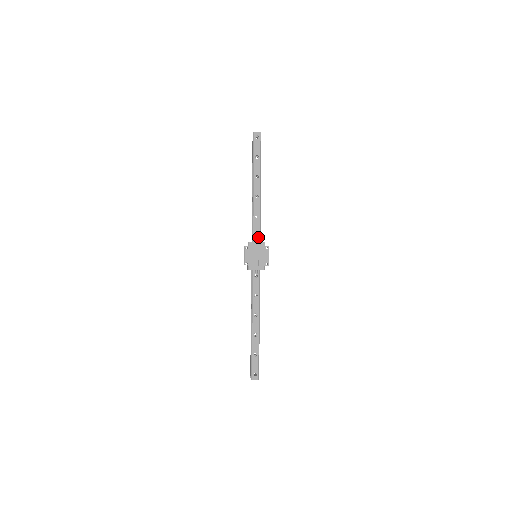
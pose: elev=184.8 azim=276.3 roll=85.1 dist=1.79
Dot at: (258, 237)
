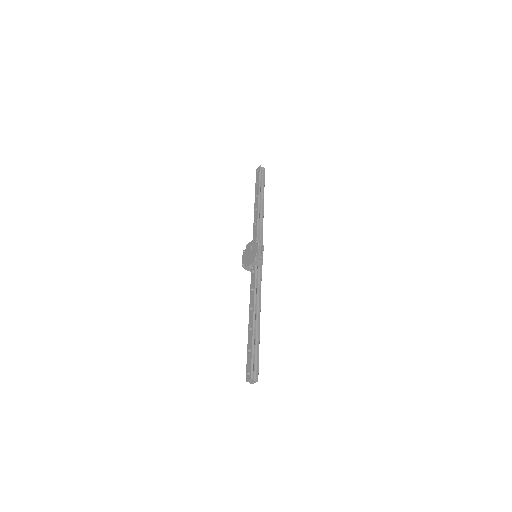
Dot at: occluded
